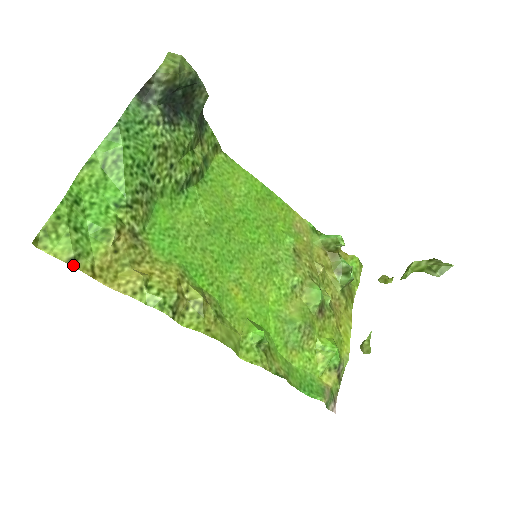
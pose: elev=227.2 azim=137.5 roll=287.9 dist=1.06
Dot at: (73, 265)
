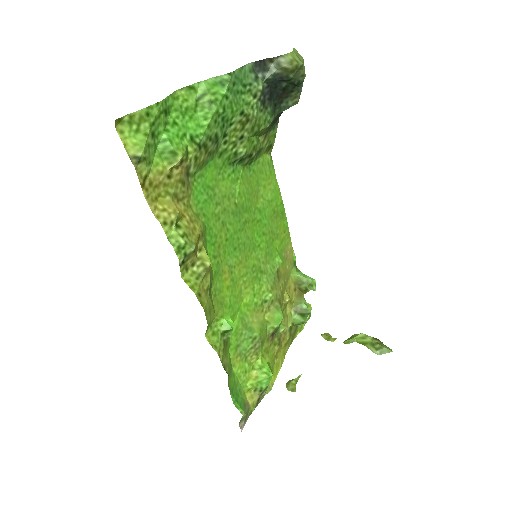
Dot at: (134, 164)
